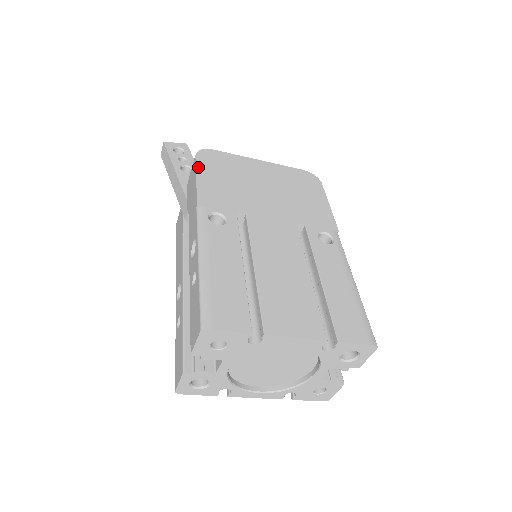
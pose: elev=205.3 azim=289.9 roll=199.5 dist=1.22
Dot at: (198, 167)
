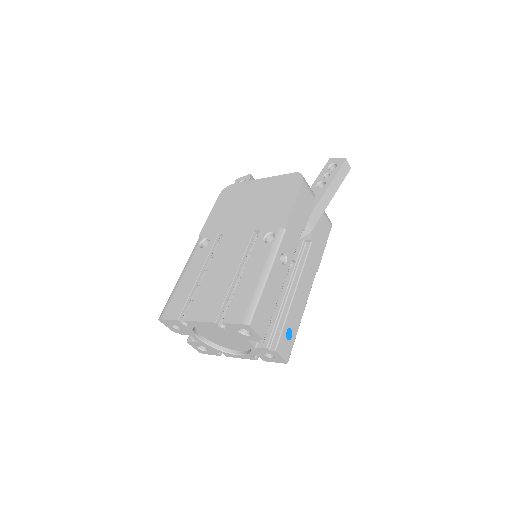
Dot at: (215, 204)
